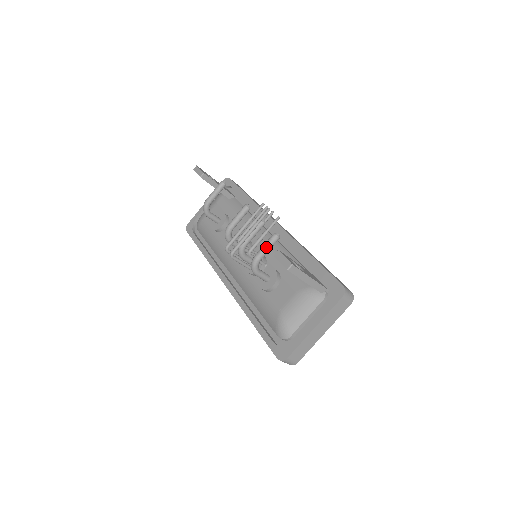
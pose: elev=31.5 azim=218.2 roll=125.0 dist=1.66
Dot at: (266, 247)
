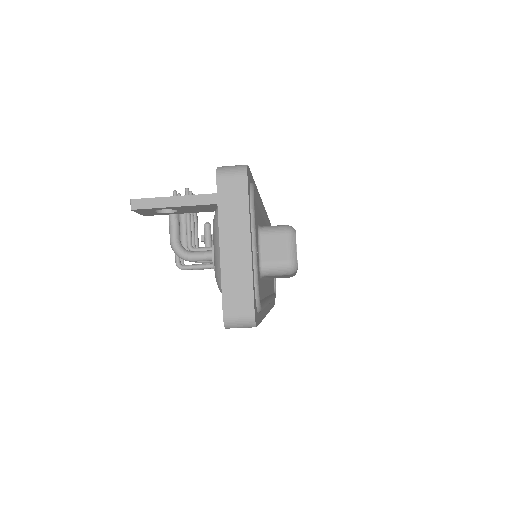
Dot at: (169, 222)
